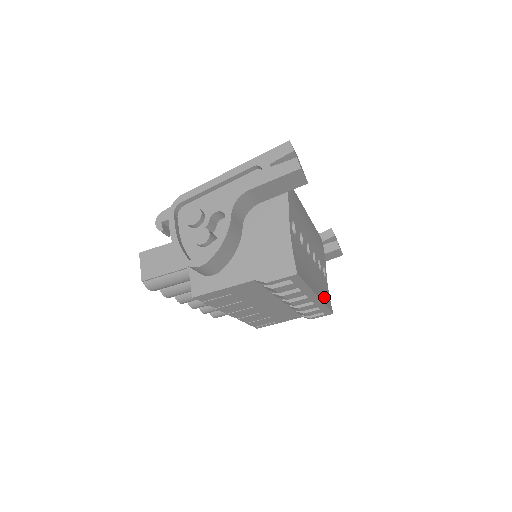
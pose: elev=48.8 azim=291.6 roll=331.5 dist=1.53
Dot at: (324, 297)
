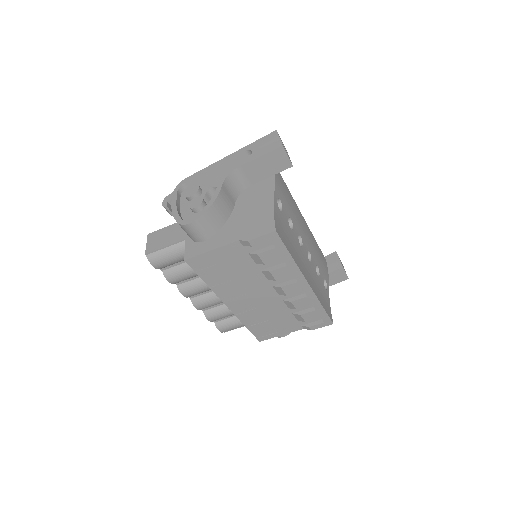
Dot at: (320, 297)
